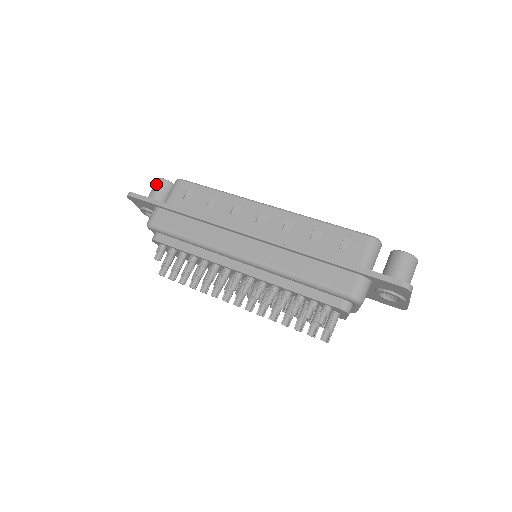
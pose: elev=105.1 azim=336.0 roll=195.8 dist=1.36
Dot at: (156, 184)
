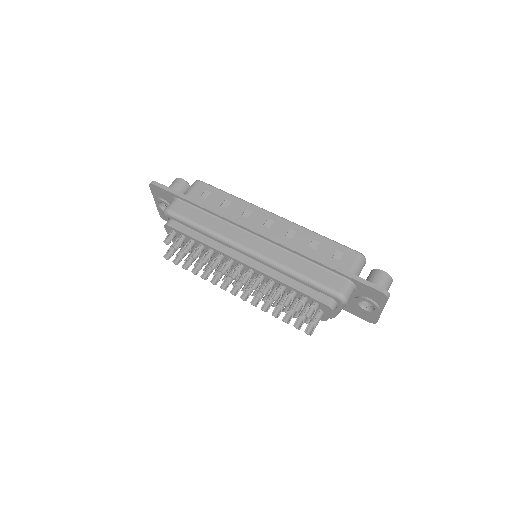
Dot at: (175, 182)
